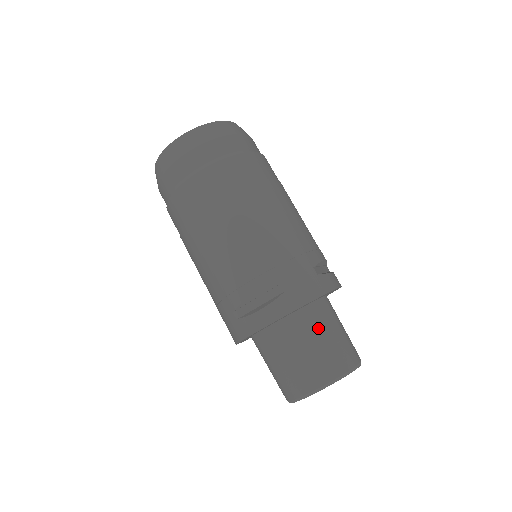
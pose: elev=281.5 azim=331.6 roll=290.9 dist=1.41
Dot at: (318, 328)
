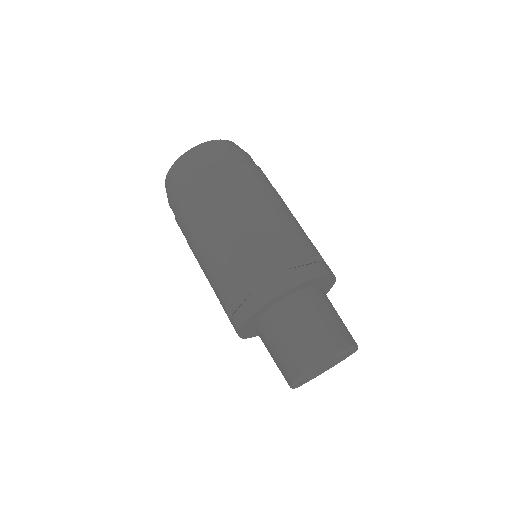
Dot at: occluded
